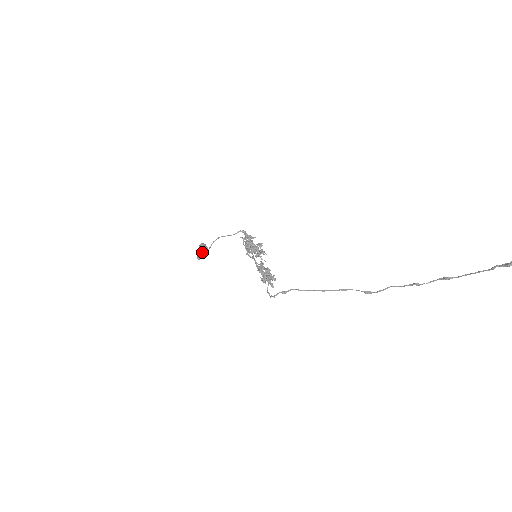
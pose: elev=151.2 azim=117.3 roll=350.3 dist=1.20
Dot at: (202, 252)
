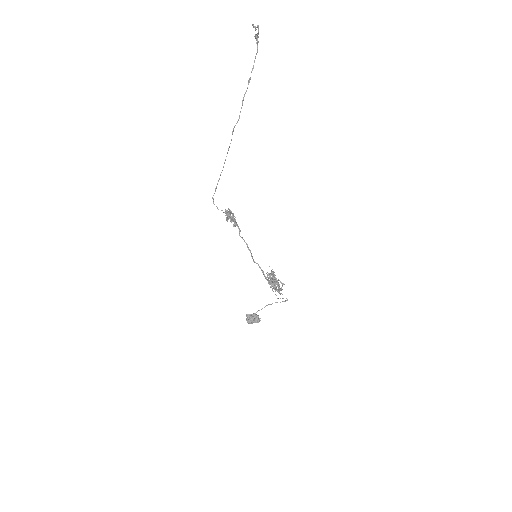
Dot at: (251, 315)
